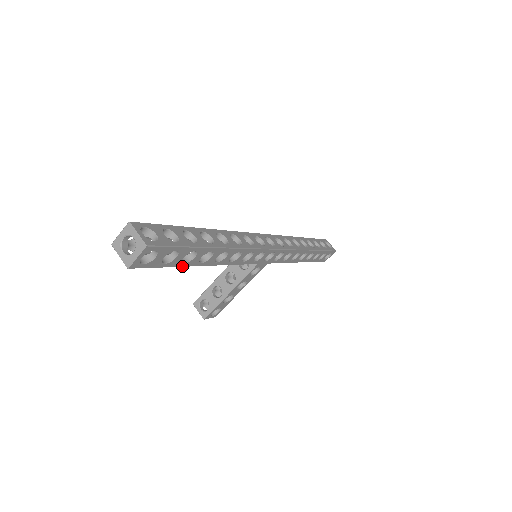
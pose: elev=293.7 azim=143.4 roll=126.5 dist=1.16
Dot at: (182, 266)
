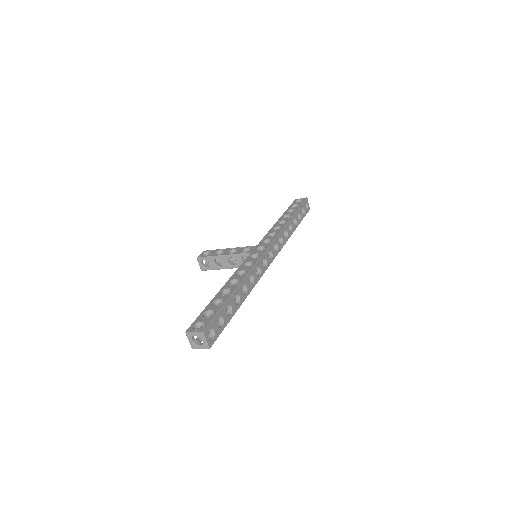
Dot at: occluded
